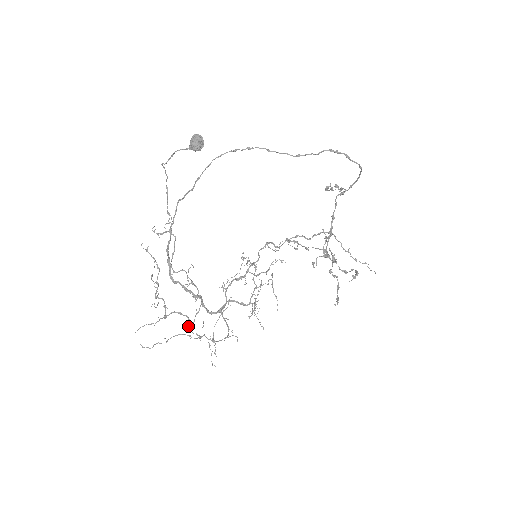
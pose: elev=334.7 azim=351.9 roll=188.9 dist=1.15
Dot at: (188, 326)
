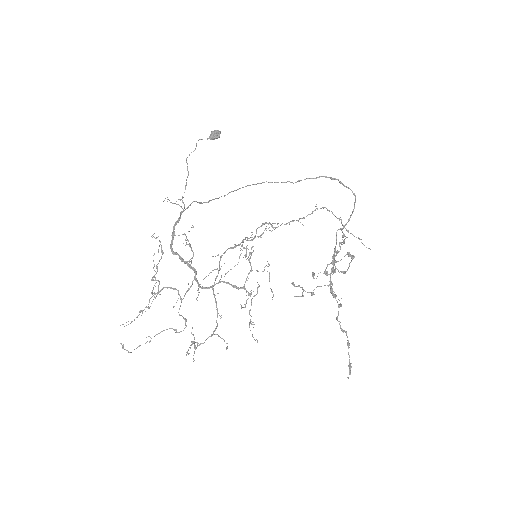
Dot at: (176, 302)
